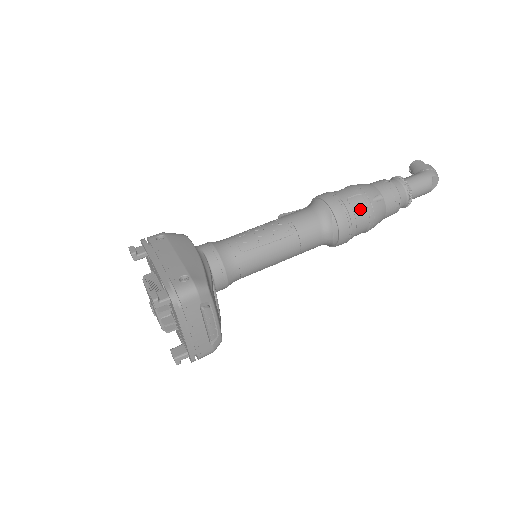
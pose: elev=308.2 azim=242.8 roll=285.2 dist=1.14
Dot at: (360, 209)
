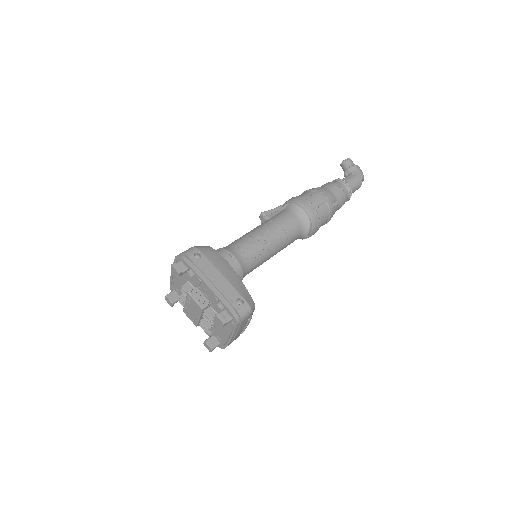
Dot at: (325, 214)
